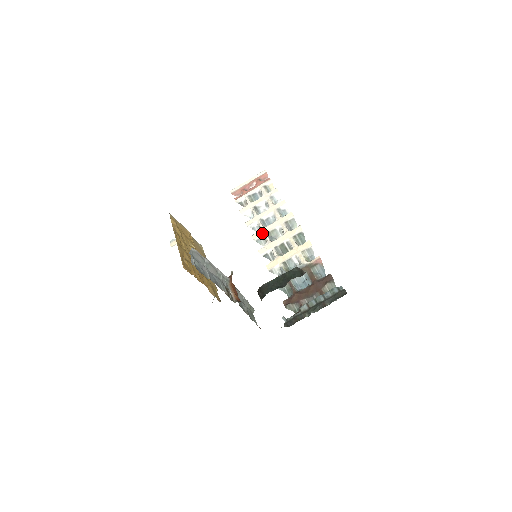
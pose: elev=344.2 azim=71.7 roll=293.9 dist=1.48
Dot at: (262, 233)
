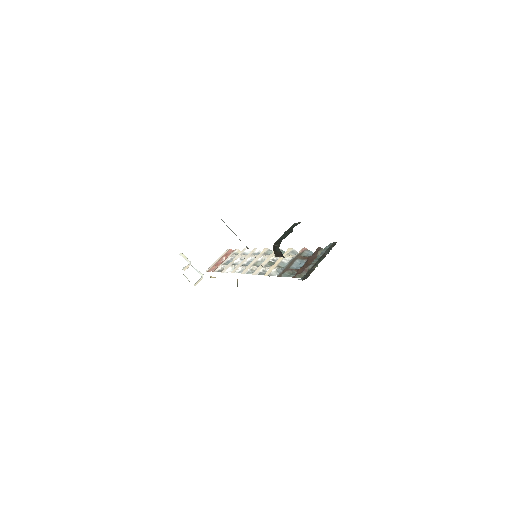
Dot at: (249, 268)
